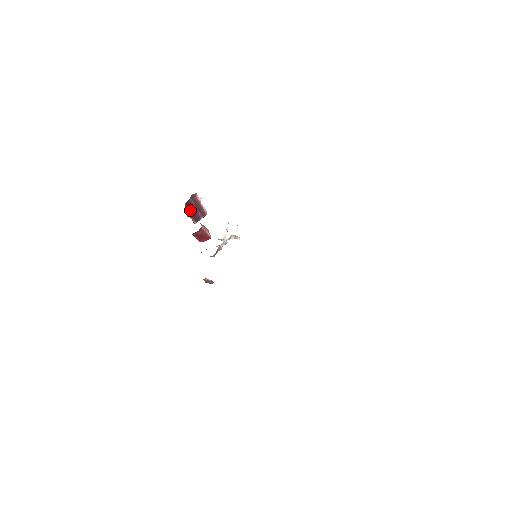
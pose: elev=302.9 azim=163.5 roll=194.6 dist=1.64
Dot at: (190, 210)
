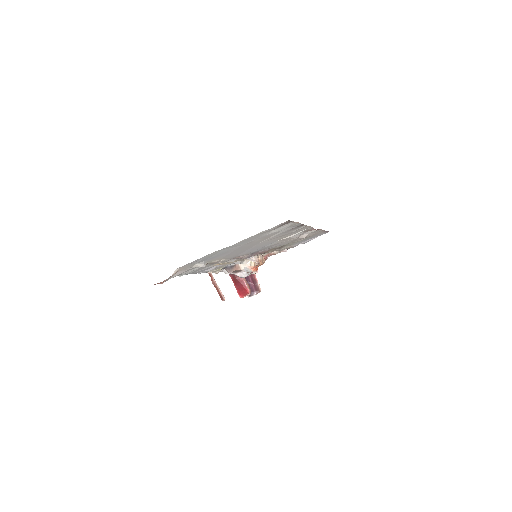
Dot at: occluded
